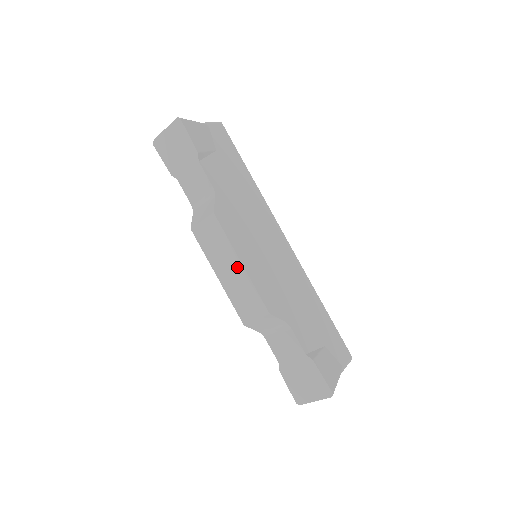
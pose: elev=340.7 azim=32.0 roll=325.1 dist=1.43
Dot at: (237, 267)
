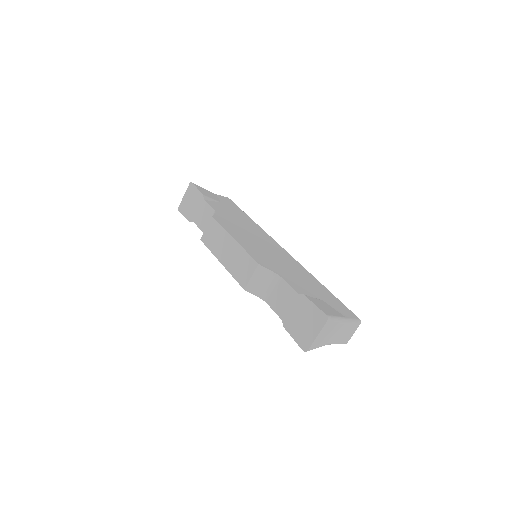
Dot at: (232, 244)
